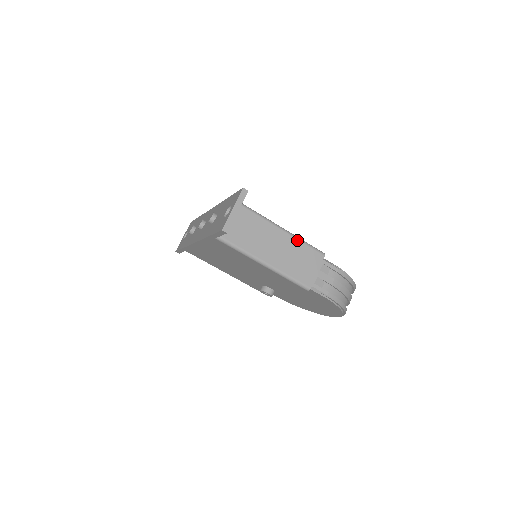
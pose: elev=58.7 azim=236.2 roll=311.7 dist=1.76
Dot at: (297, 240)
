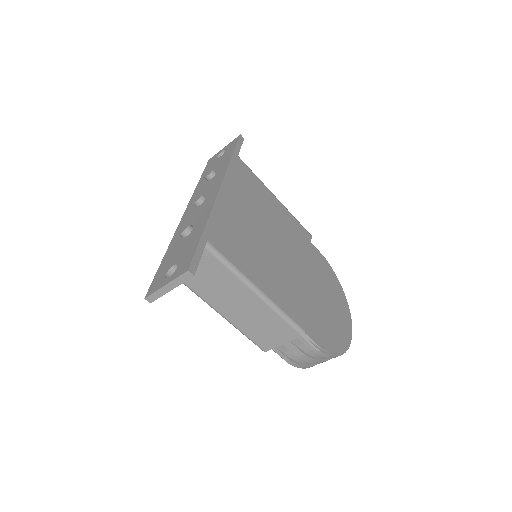
Dot at: (272, 310)
